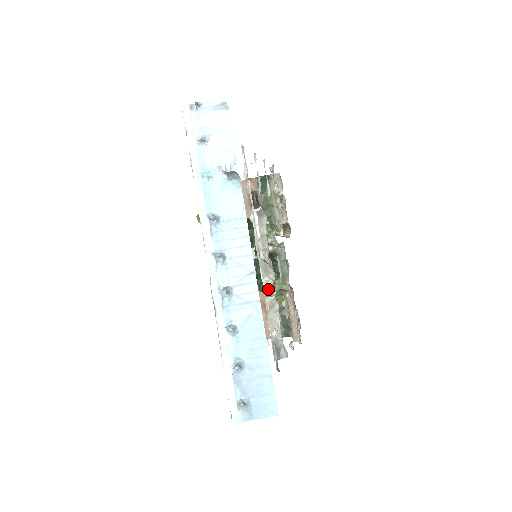
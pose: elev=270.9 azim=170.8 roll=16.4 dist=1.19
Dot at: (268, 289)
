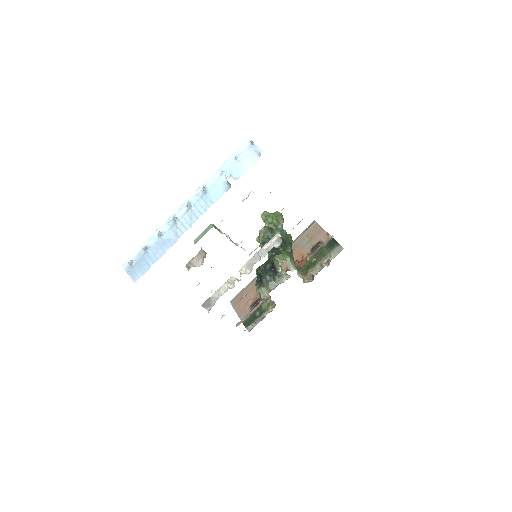
Dot at: (256, 286)
